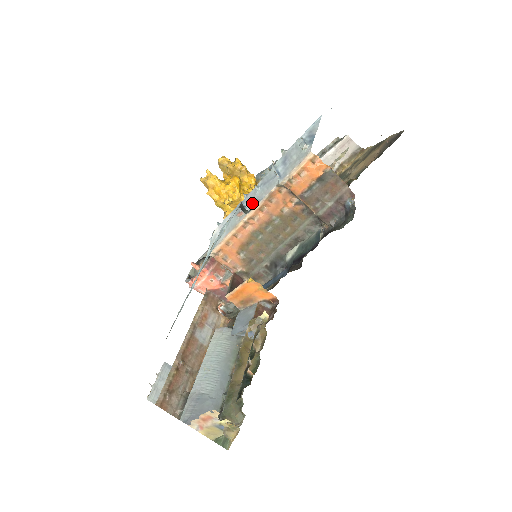
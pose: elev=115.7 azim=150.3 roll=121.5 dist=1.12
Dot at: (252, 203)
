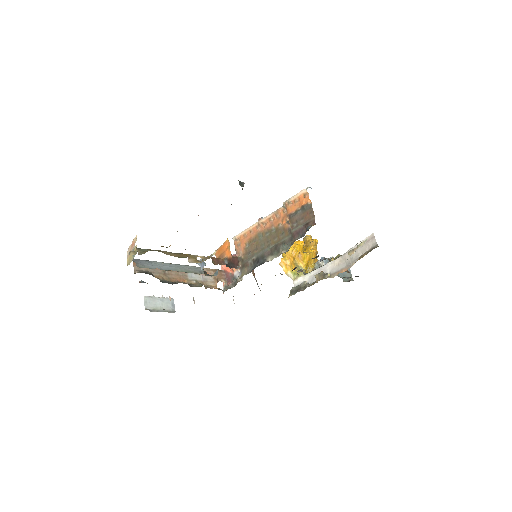
Dot at: occluded
